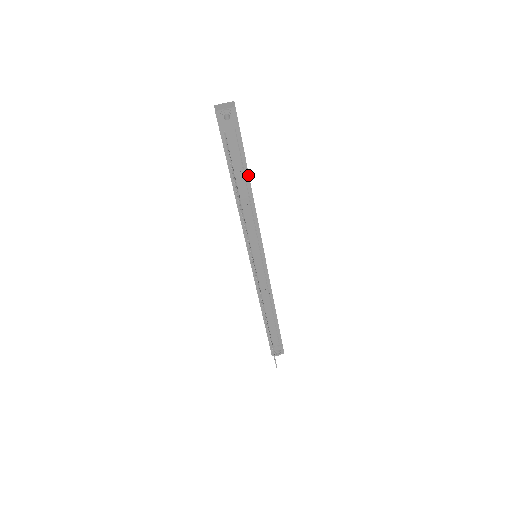
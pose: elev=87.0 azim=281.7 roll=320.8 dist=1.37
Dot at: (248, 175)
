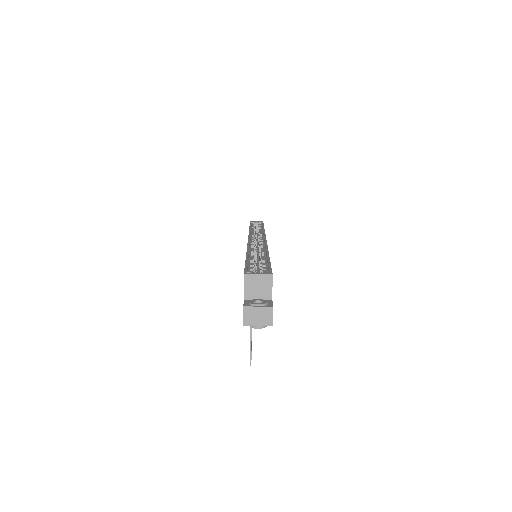
Dot at: occluded
